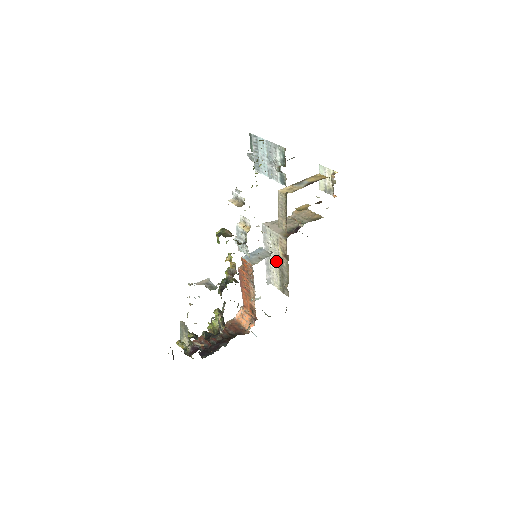
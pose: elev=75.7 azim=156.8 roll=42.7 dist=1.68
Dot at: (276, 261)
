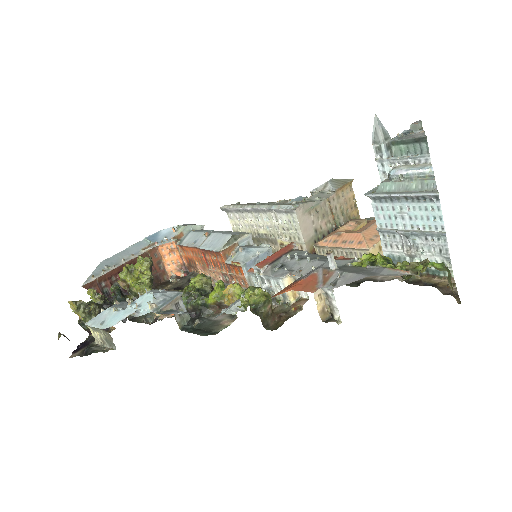
Dot at: (263, 229)
